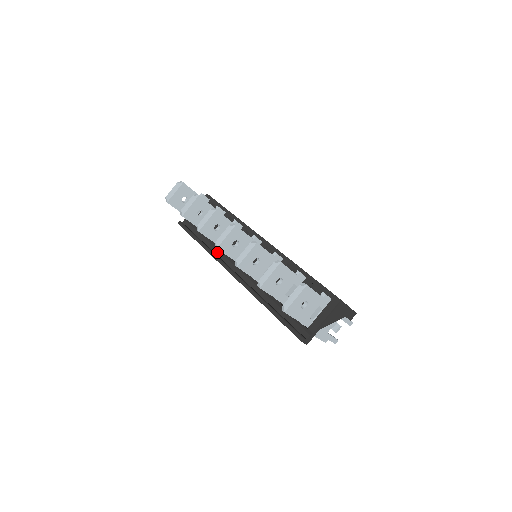
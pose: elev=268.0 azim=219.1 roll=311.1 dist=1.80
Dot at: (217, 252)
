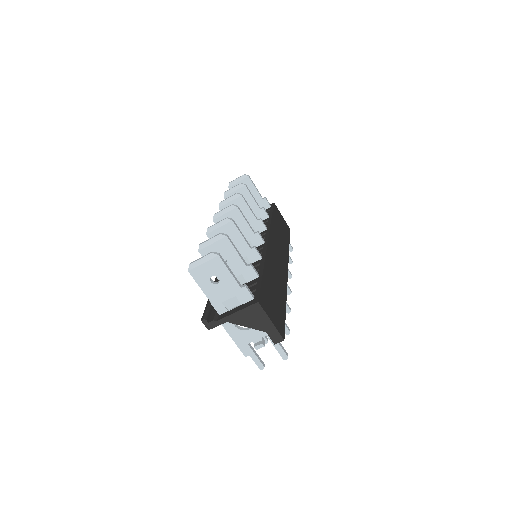
Dot at: occluded
